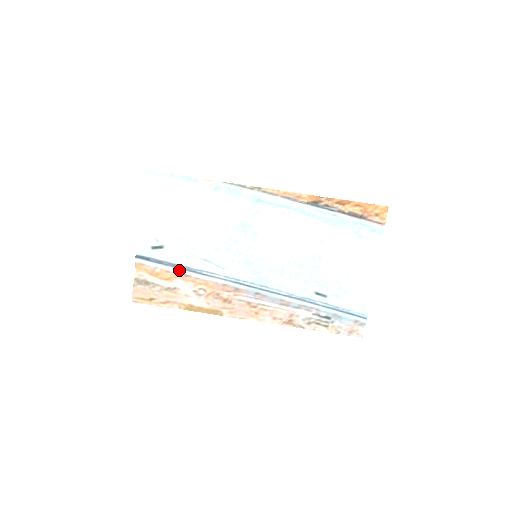
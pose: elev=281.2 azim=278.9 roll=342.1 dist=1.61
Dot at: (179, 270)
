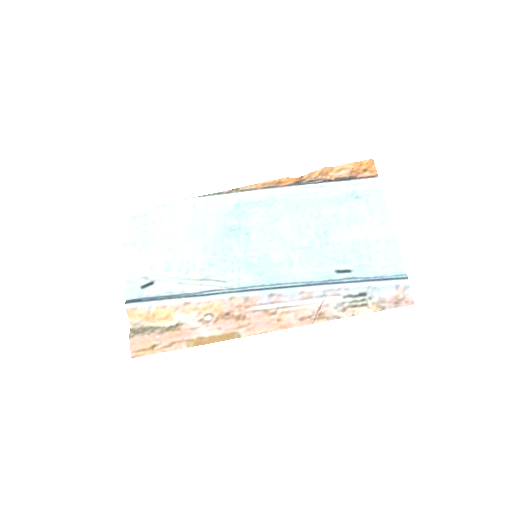
Dot at: (176, 300)
